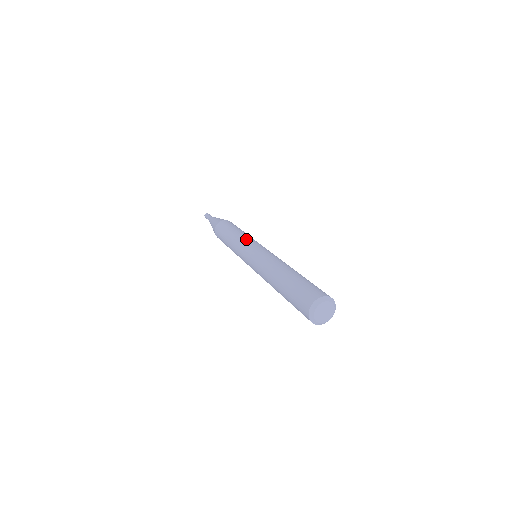
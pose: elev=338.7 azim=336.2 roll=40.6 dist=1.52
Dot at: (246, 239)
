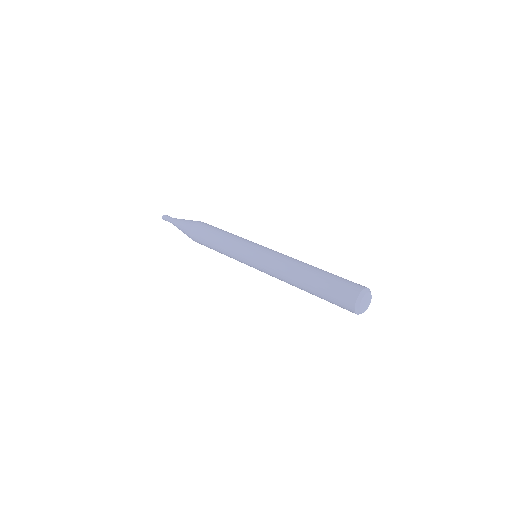
Dot at: (239, 242)
